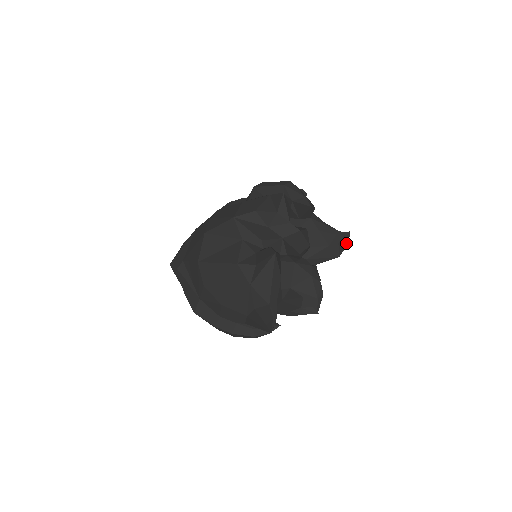
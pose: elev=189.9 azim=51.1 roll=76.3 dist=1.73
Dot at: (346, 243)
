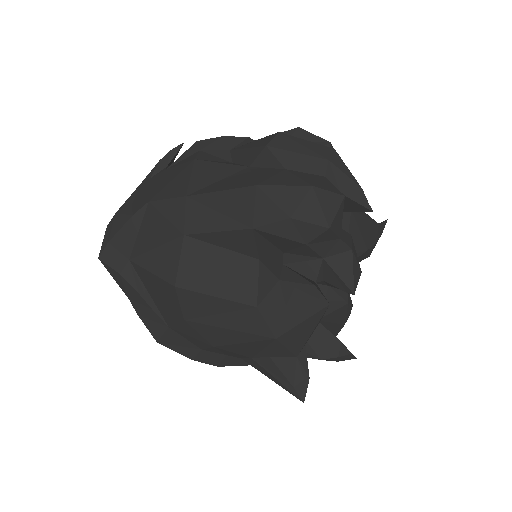
Dot at: (380, 236)
